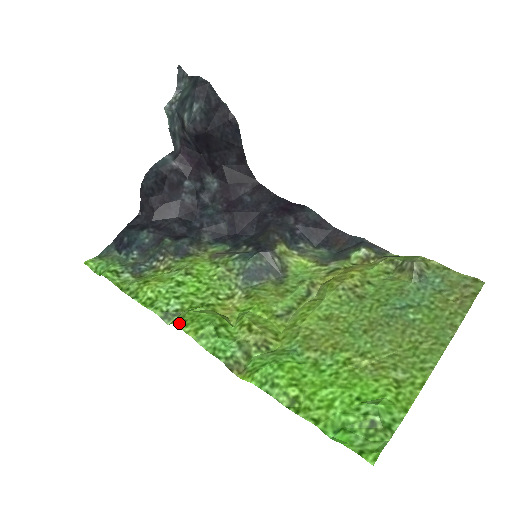
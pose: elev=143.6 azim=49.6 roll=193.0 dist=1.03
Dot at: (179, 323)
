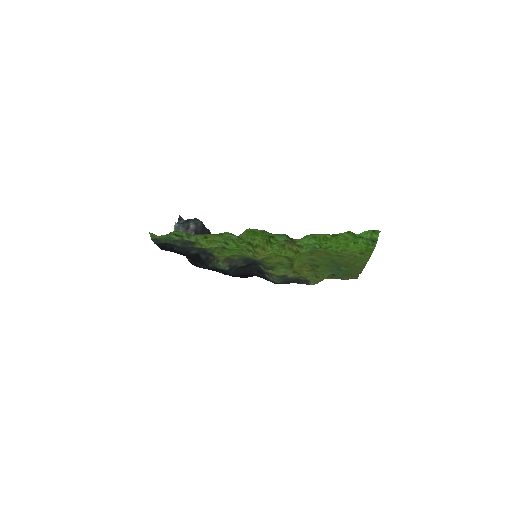
Dot at: (250, 230)
